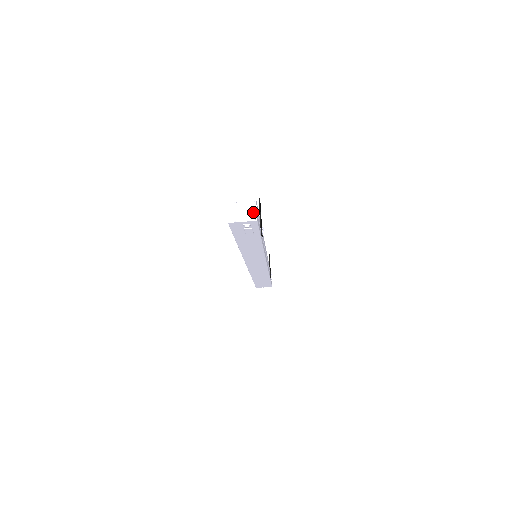
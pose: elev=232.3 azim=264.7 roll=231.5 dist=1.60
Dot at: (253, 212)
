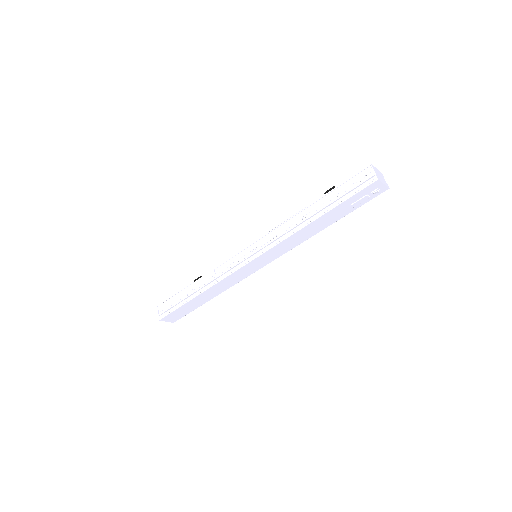
Dot at: (385, 181)
